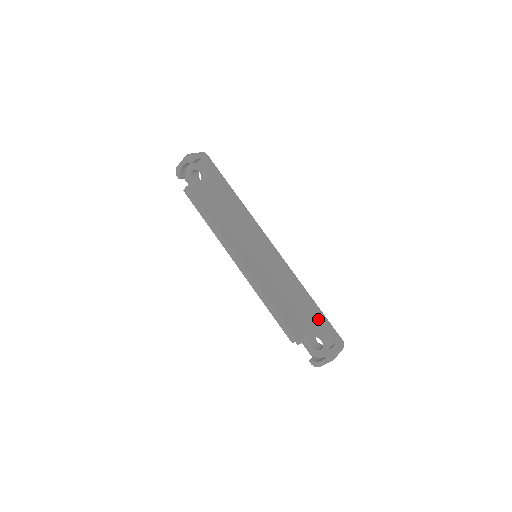
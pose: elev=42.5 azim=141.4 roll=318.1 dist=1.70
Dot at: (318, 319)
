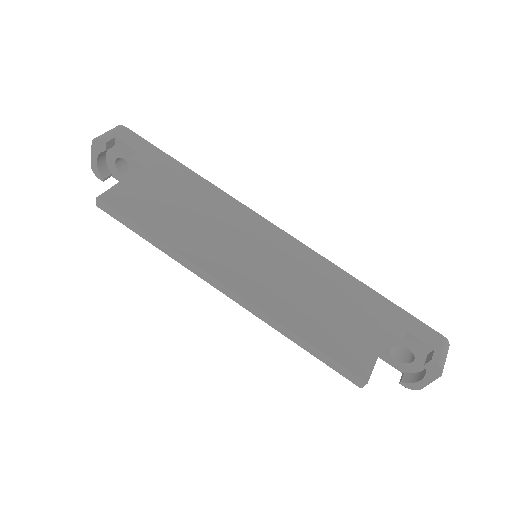
Dot at: (391, 320)
